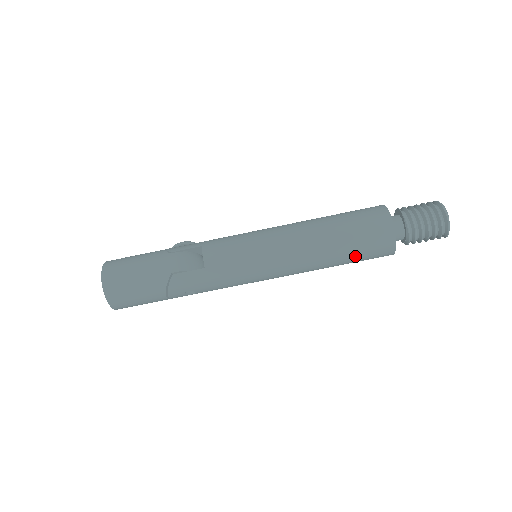
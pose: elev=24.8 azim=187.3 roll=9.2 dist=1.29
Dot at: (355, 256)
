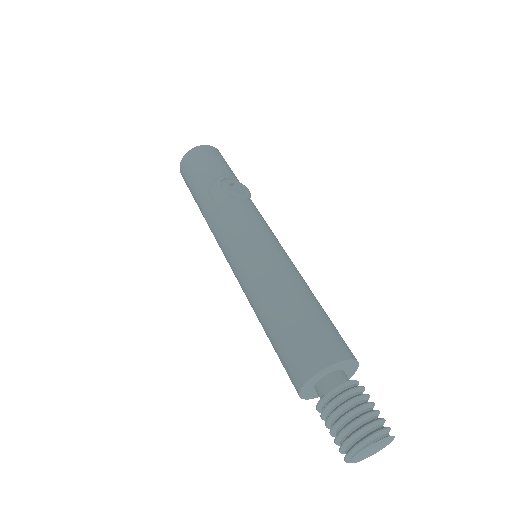
Dot at: occluded
